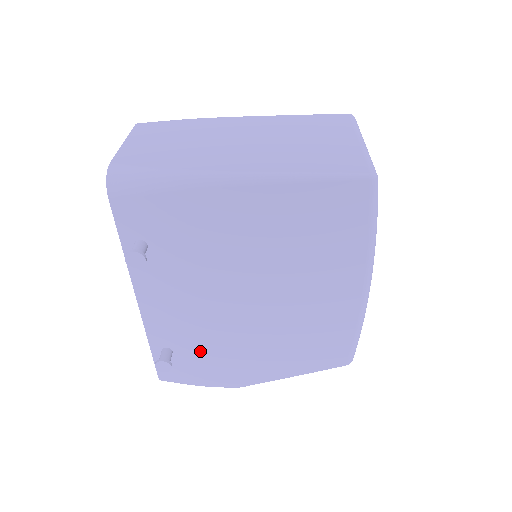
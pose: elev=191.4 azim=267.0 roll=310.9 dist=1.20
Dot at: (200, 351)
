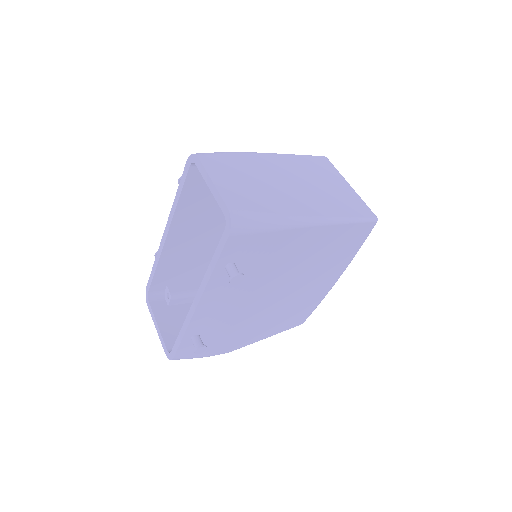
Dot at: (220, 333)
